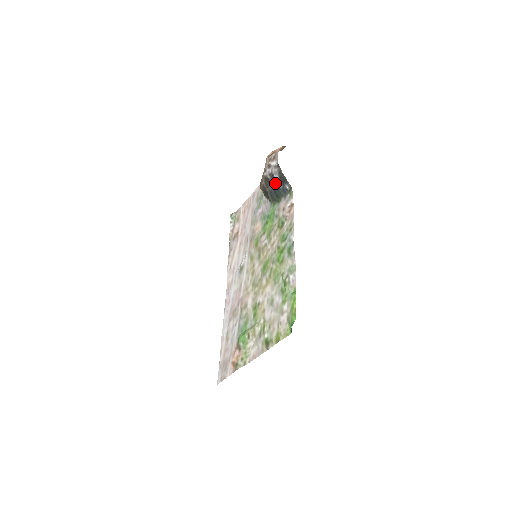
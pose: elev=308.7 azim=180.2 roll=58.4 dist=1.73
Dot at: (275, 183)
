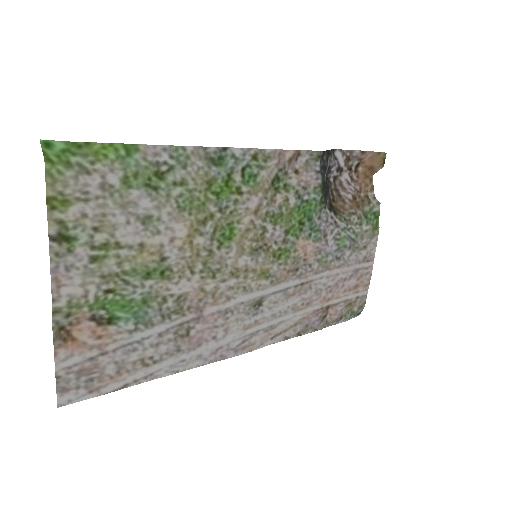
Dot at: (326, 172)
